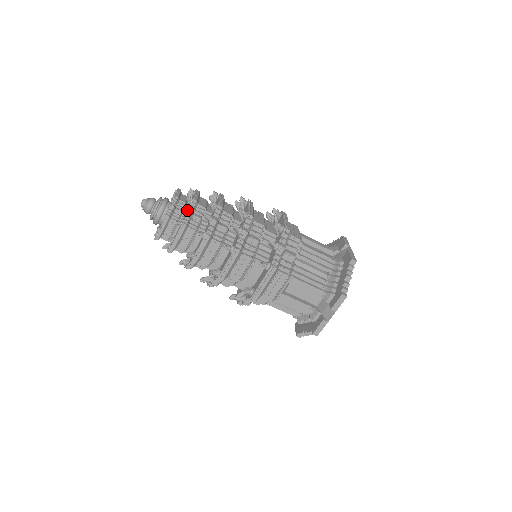
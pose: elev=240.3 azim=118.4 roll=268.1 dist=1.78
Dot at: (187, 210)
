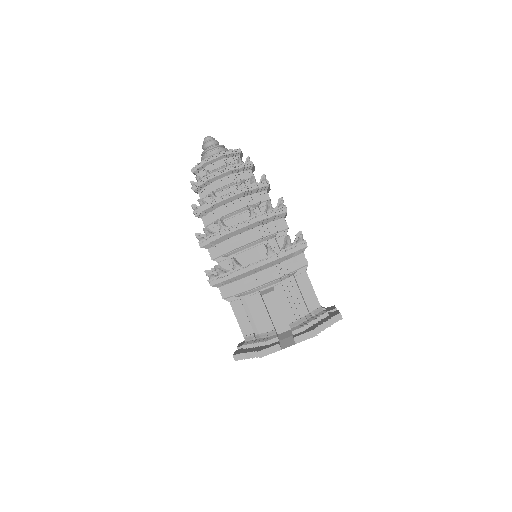
Dot at: (242, 162)
